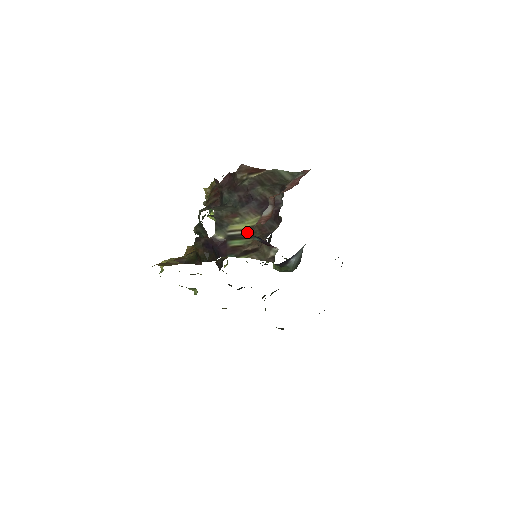
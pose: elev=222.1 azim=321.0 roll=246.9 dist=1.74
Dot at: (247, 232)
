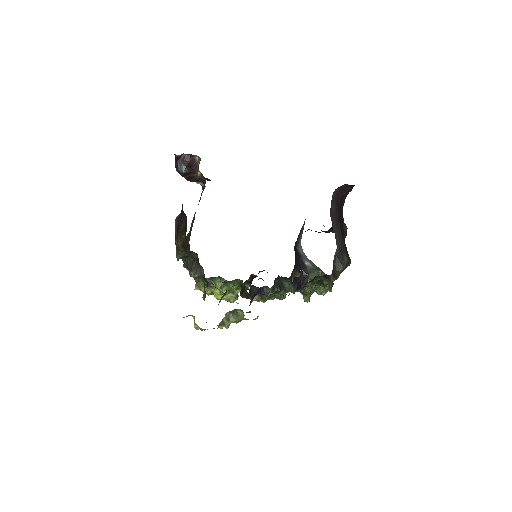
Dot at: occluded
